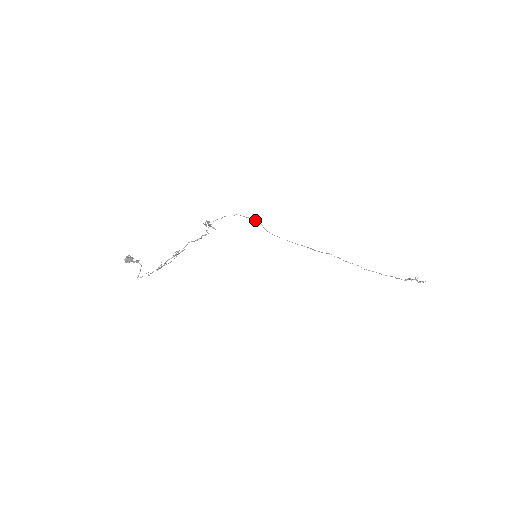
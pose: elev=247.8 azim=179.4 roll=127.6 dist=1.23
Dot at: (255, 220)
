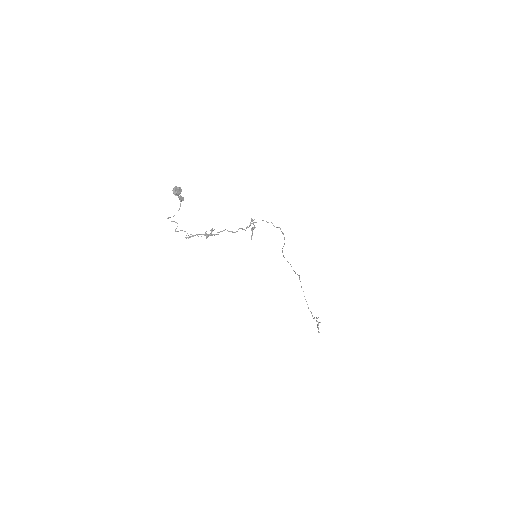
Dot at: occluded
